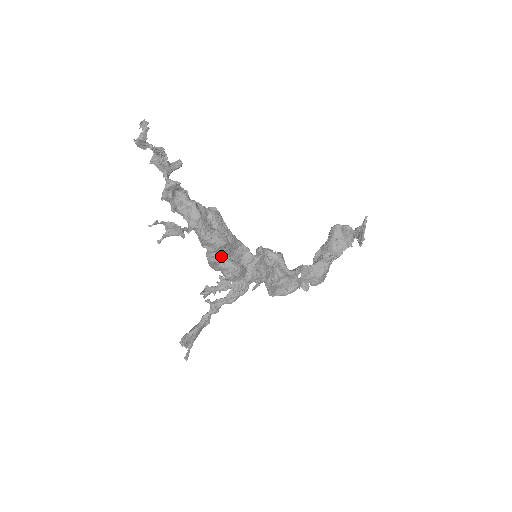
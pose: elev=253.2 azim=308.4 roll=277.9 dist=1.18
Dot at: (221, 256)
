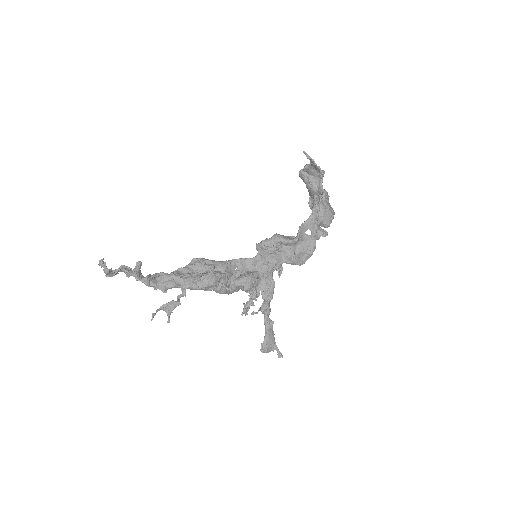
Dot at: (223, 286)
